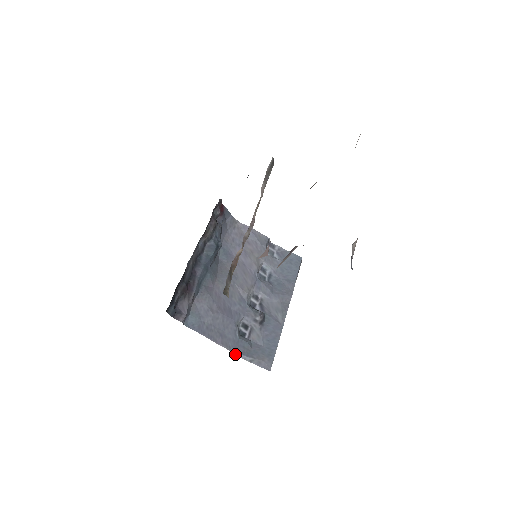
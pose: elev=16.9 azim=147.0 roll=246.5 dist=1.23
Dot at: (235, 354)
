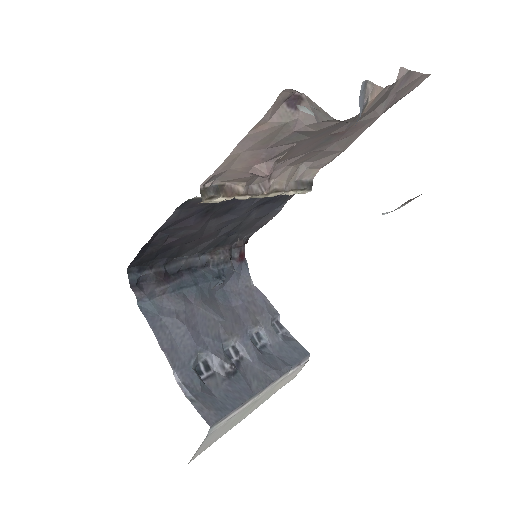
Dot at: (176, 380)
